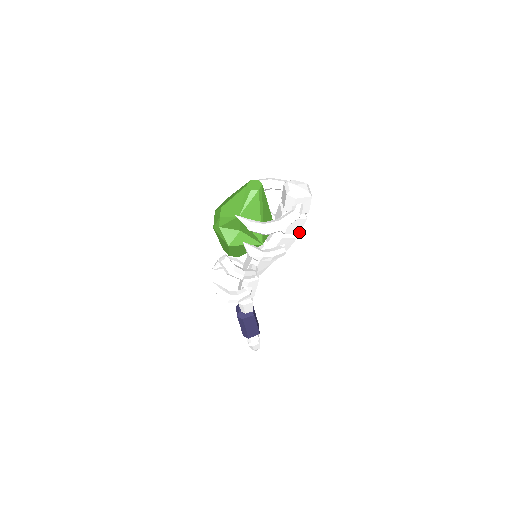
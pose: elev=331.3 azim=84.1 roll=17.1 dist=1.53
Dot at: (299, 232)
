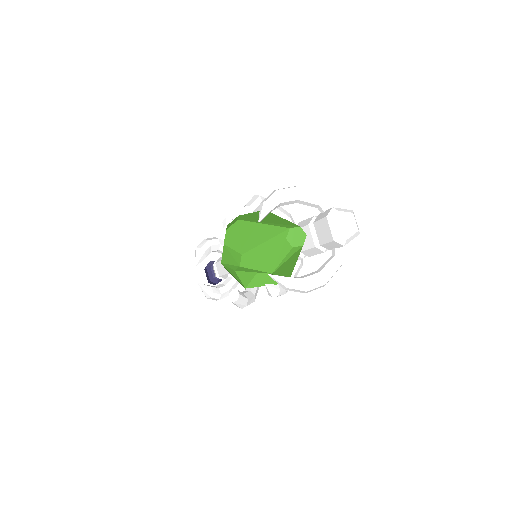
Dot at: occluded
